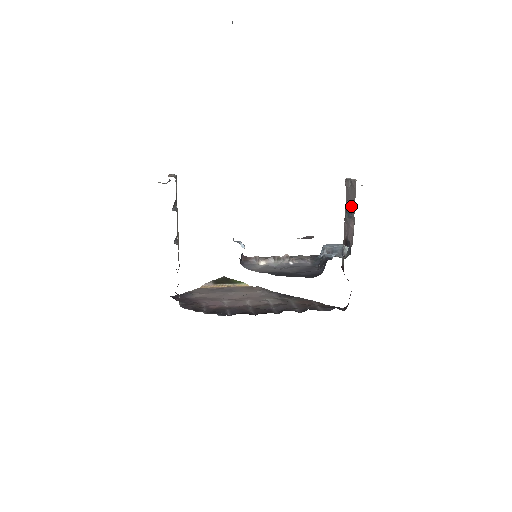
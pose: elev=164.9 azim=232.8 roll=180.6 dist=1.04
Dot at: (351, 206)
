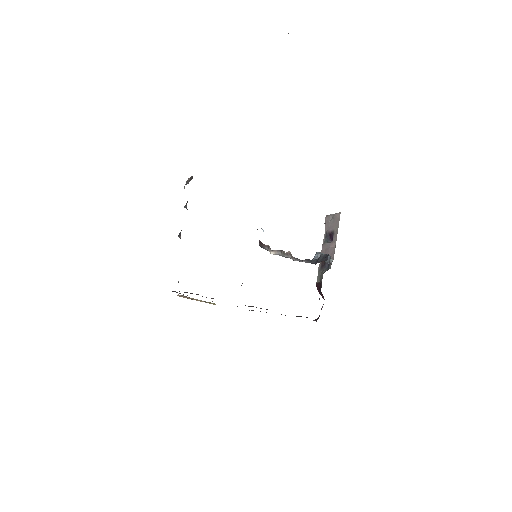
Dot at: (331, 234)
